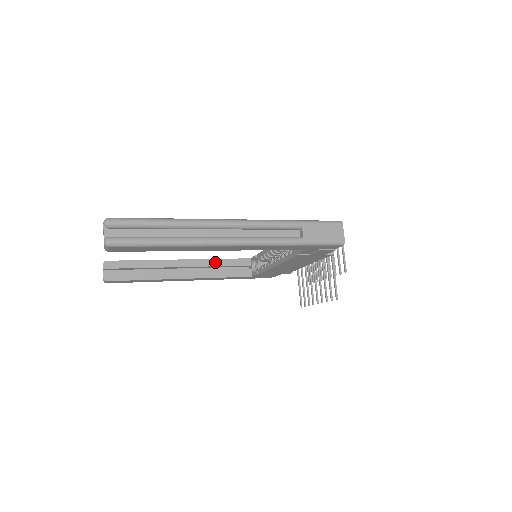
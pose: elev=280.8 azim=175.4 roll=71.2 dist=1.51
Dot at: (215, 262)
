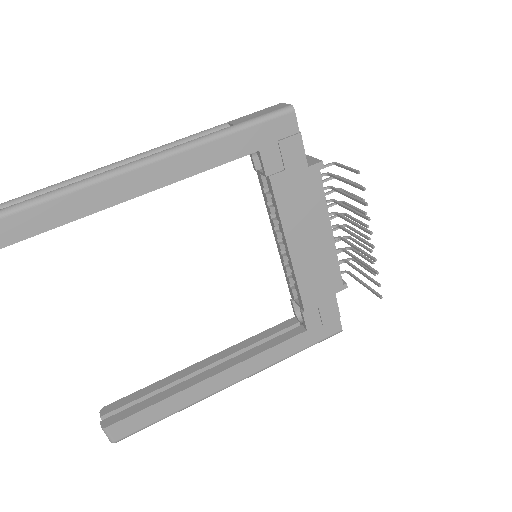
Dot at: (248, 342)
